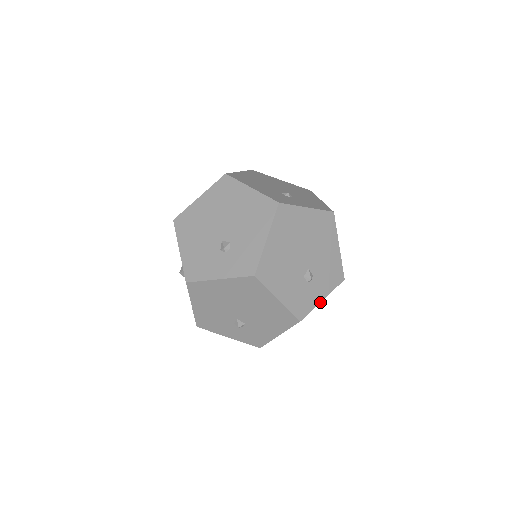
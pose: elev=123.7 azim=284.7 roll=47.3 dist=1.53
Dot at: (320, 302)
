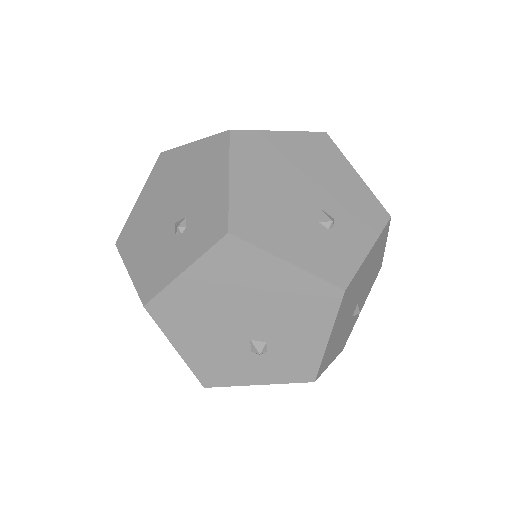
Dot at: occluded
